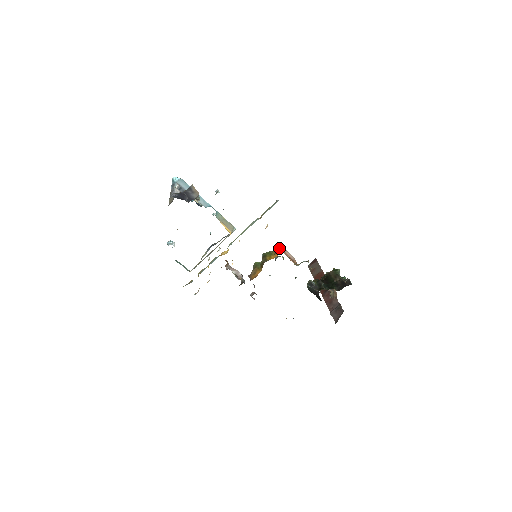
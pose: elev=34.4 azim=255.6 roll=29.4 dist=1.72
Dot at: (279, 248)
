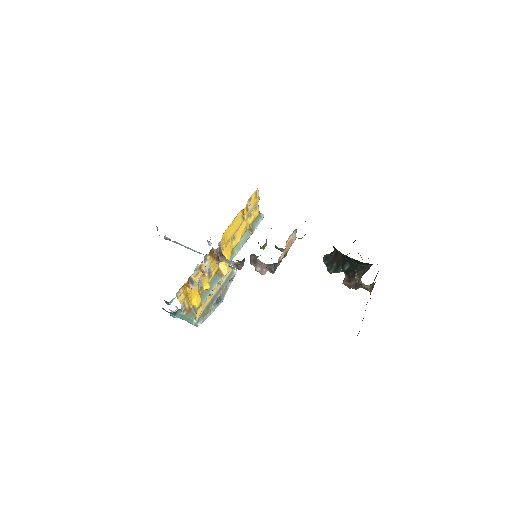
Dot at: occluded
